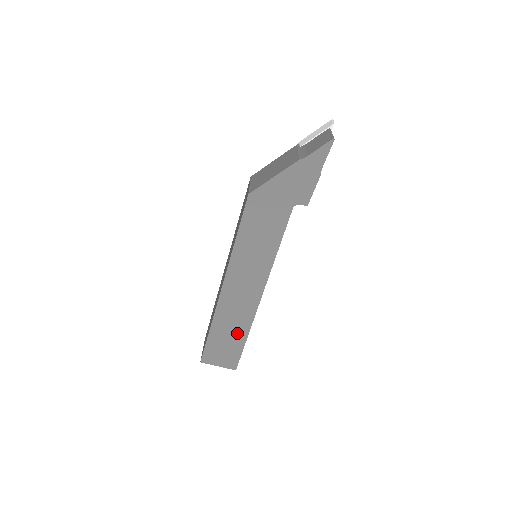
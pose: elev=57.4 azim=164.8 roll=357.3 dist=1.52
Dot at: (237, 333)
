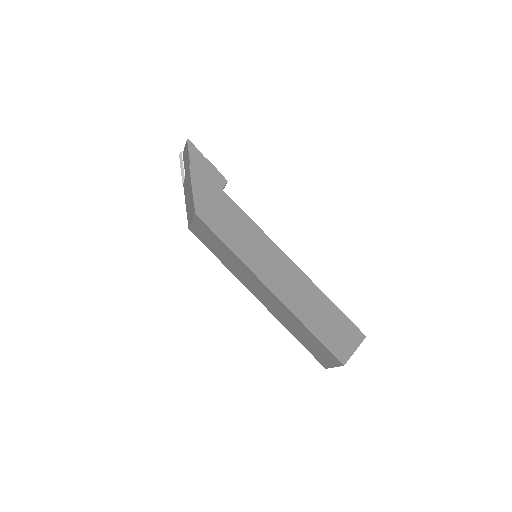
Dot at: (323, 307)
